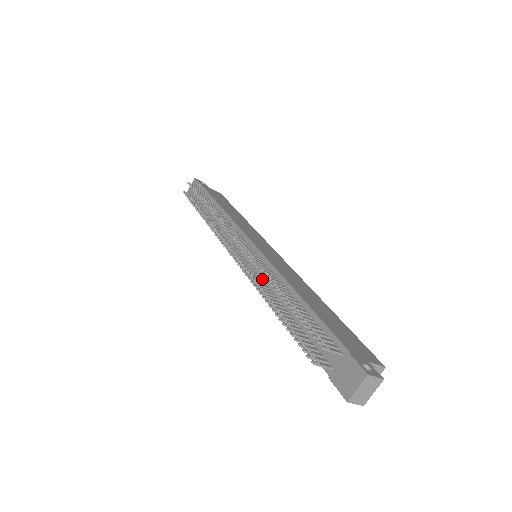
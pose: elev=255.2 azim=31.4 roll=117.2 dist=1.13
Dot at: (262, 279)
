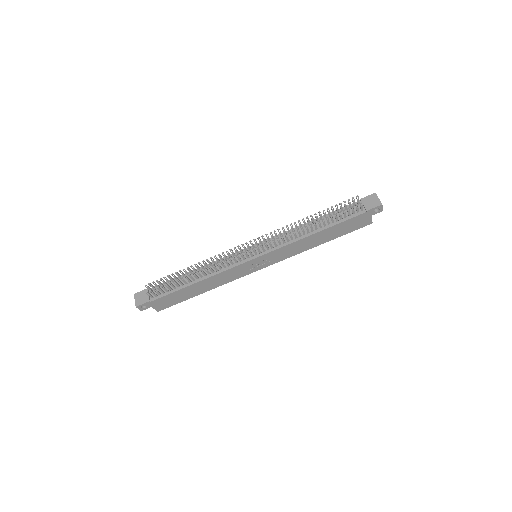
Dot at: (284, 242)
